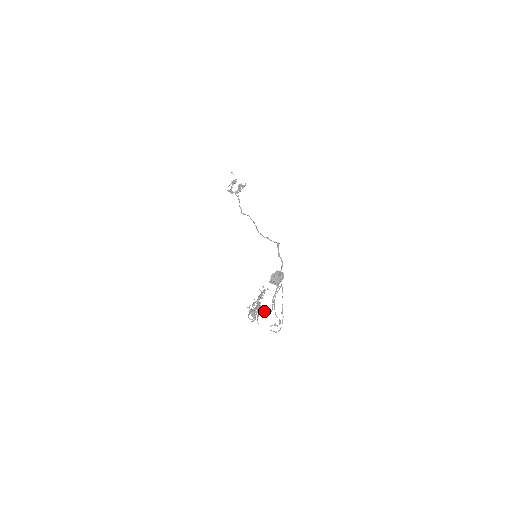
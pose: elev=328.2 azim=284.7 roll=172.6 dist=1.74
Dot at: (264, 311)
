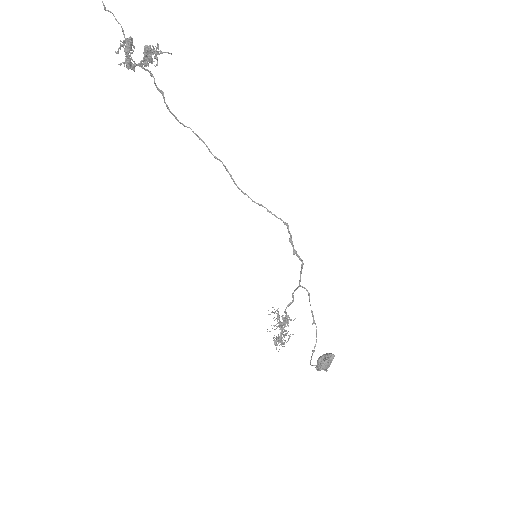
Dot at: occluded
